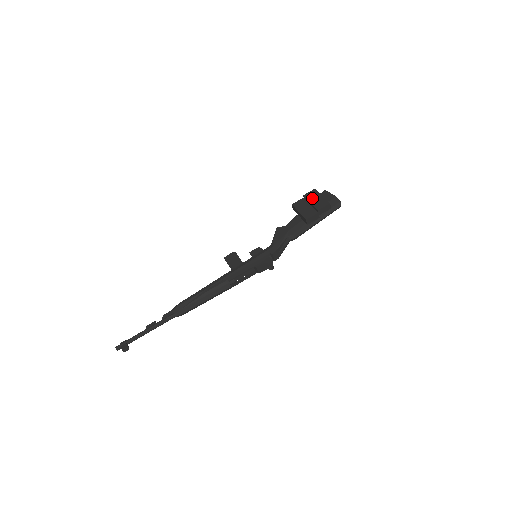
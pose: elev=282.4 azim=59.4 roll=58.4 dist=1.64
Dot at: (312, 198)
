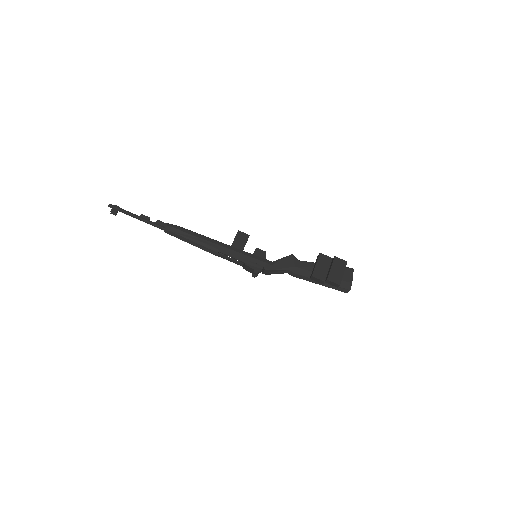
Dot at: (336, 266)
